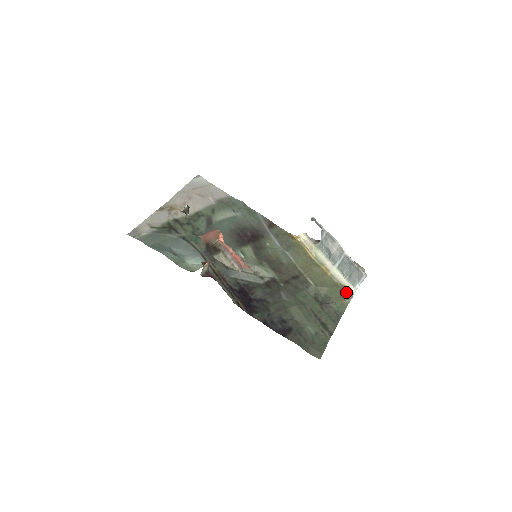
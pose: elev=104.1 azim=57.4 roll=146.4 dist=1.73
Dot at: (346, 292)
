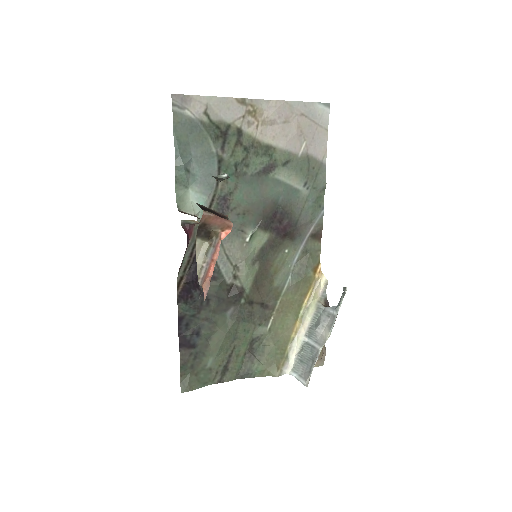
Dot at: (281, 366)
